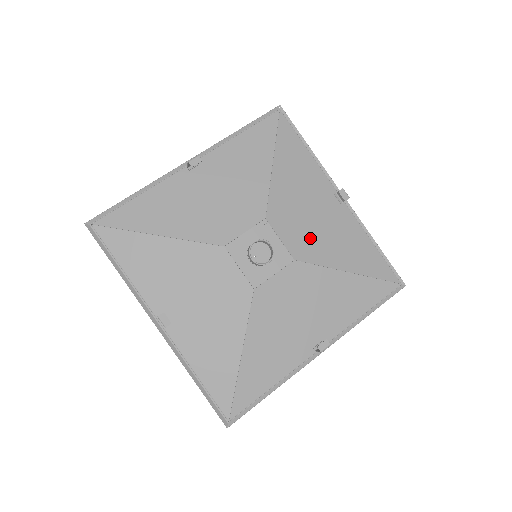
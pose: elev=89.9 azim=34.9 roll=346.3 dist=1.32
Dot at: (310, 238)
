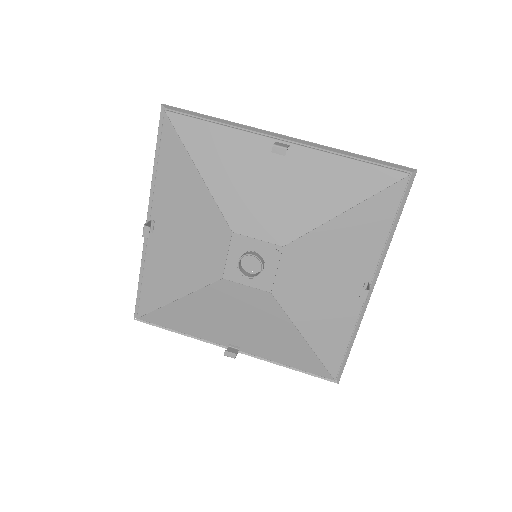
Dot at: (303, 291)
